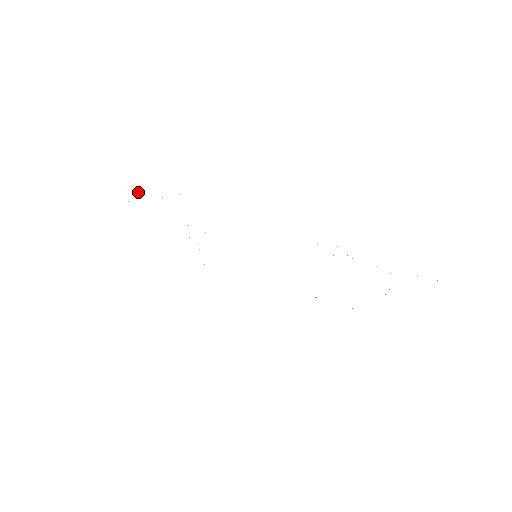
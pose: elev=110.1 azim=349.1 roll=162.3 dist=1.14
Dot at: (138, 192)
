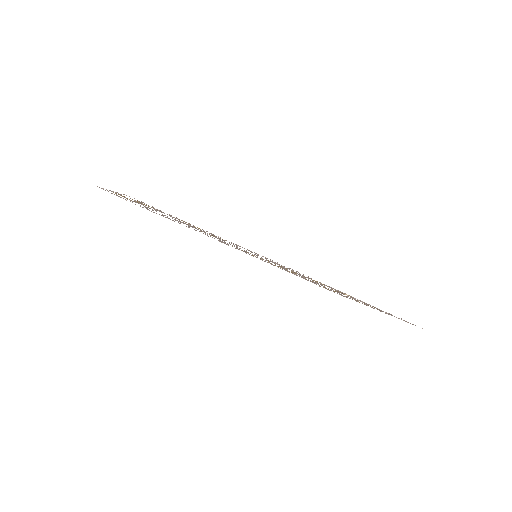
Dot at: occluded
